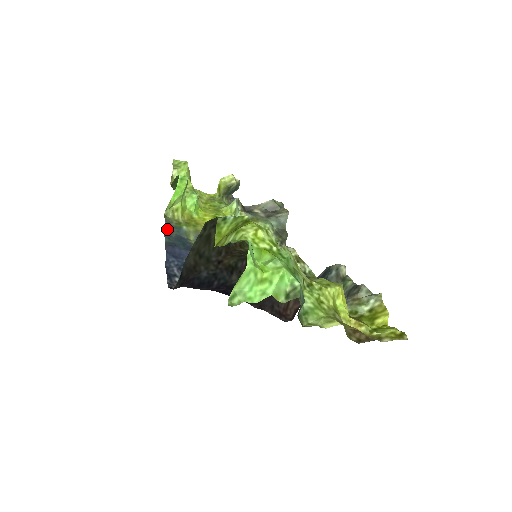
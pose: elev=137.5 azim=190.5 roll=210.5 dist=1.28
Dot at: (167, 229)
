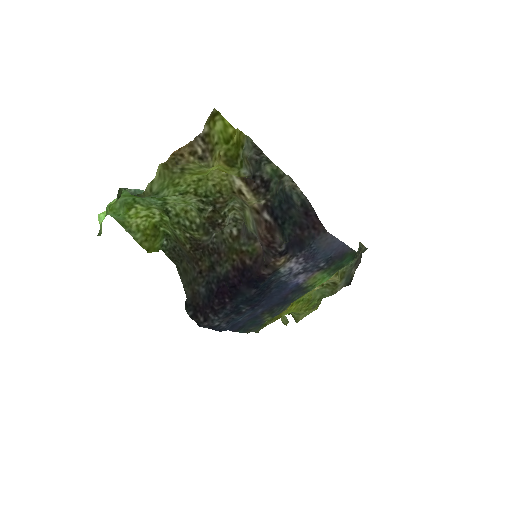
Dot at: occluded
